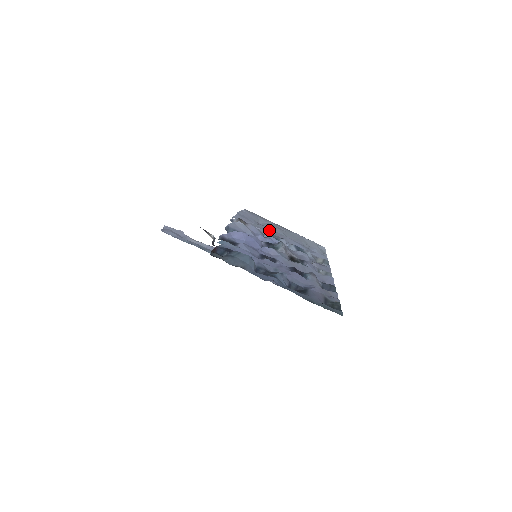
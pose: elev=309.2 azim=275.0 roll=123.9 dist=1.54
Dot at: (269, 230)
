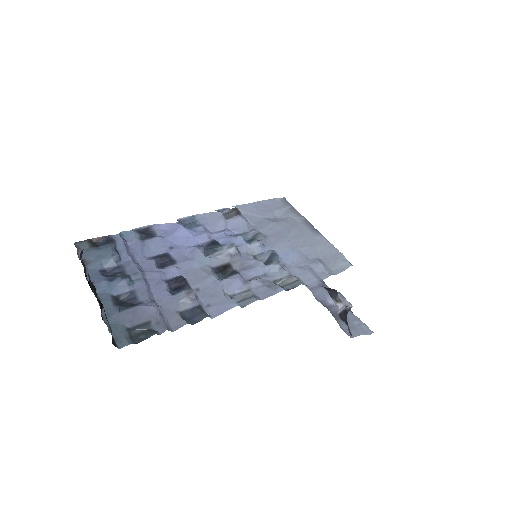
Dot at: (265, 227)
